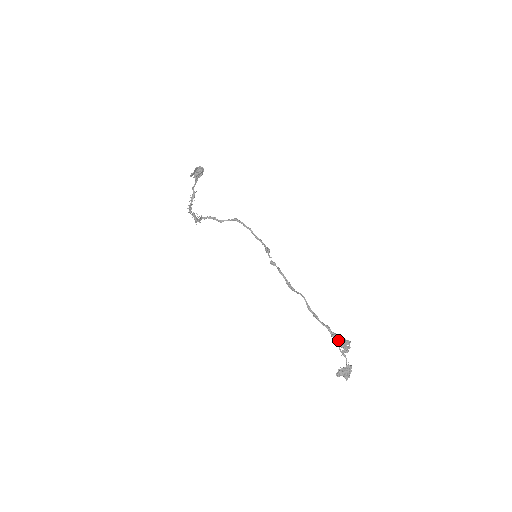
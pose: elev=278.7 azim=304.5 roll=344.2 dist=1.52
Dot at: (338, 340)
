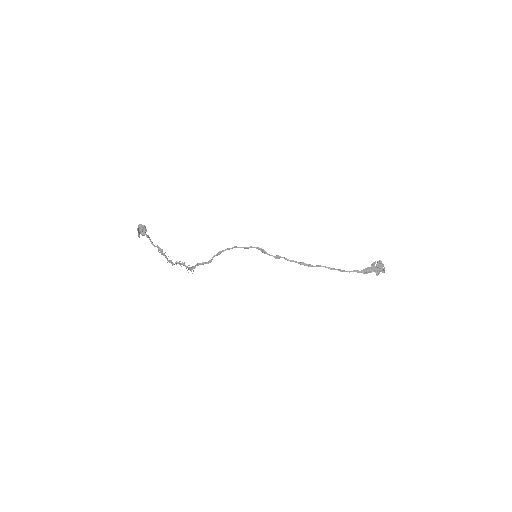
Dot at: (369, 272)
